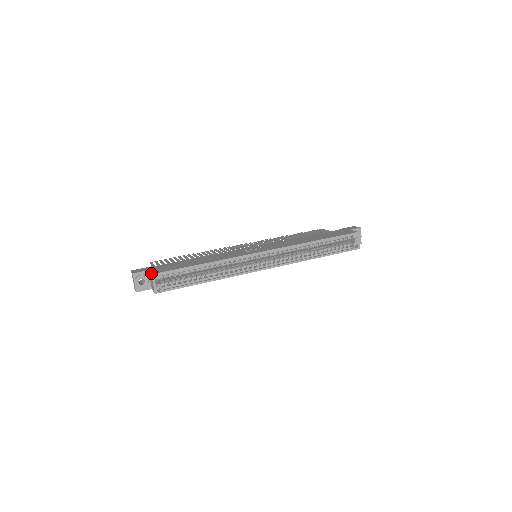
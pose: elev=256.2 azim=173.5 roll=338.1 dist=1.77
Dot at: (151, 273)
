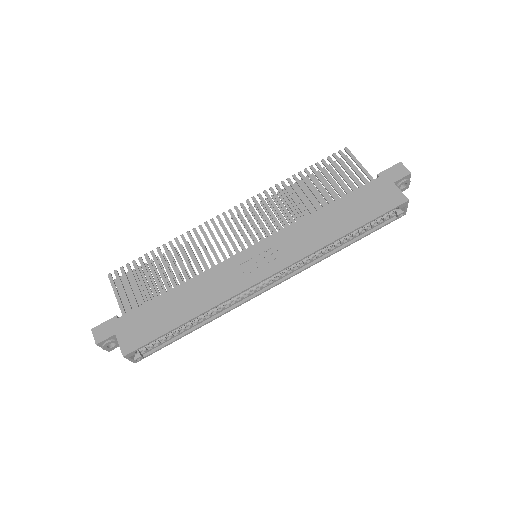
Dot at: (122, 353)
